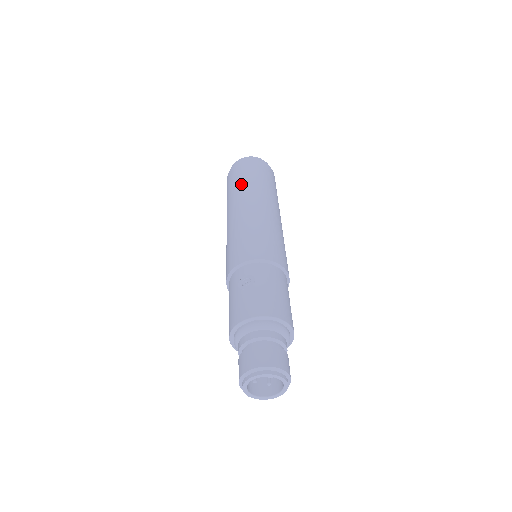
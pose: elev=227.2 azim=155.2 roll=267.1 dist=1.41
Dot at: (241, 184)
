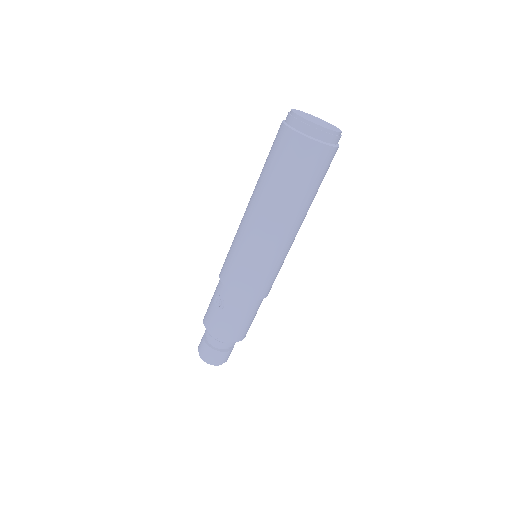
Dot at: (269, 179)
